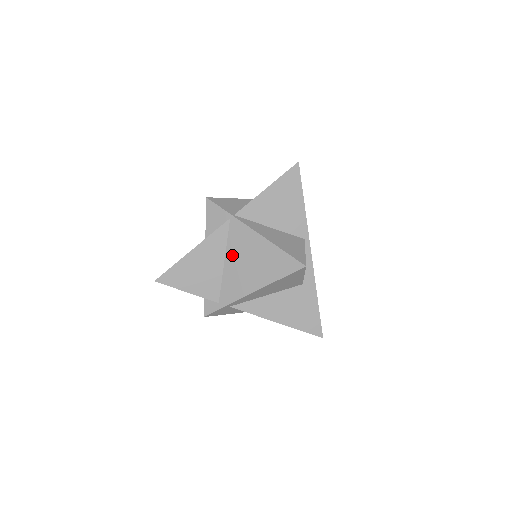
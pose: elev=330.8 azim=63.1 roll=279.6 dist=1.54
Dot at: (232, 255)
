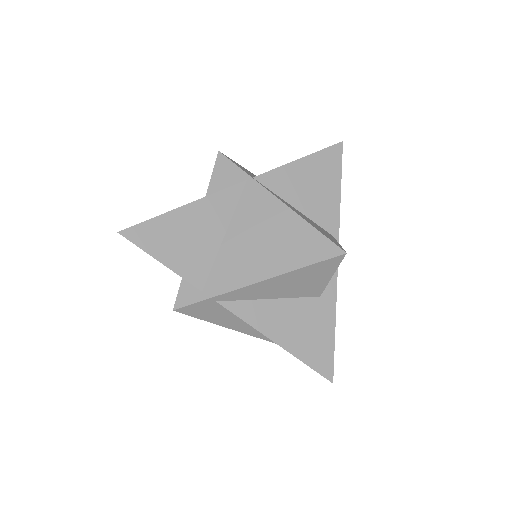
Dot at: (239, 227)
